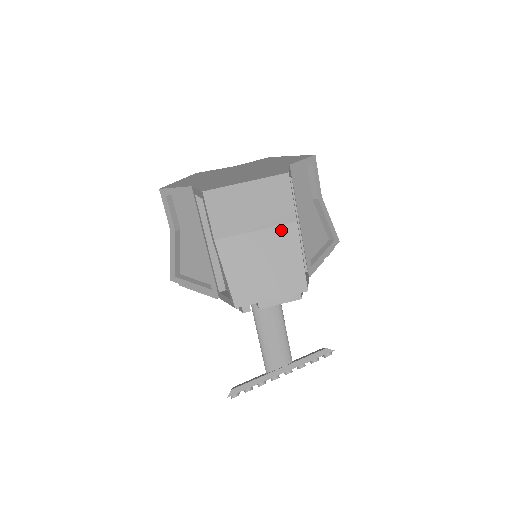
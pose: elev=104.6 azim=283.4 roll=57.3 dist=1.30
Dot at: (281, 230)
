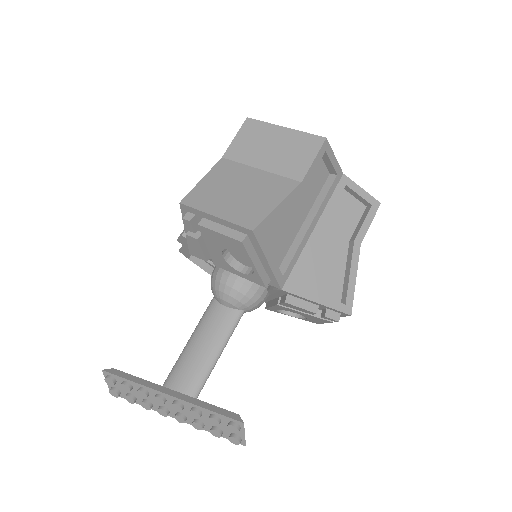
Dot at: (281, 180)
